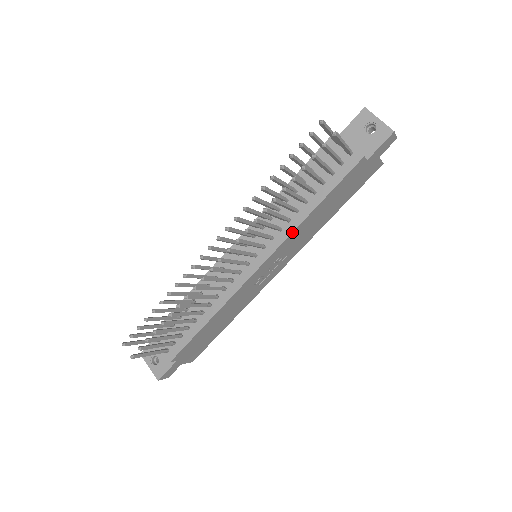
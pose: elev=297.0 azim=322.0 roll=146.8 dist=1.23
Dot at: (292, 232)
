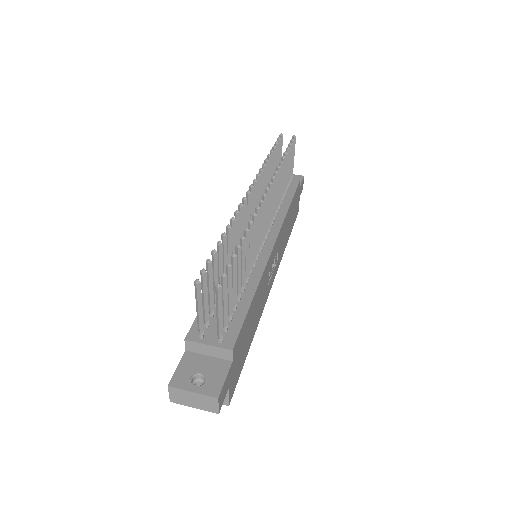
Dot at: (284, 218)
